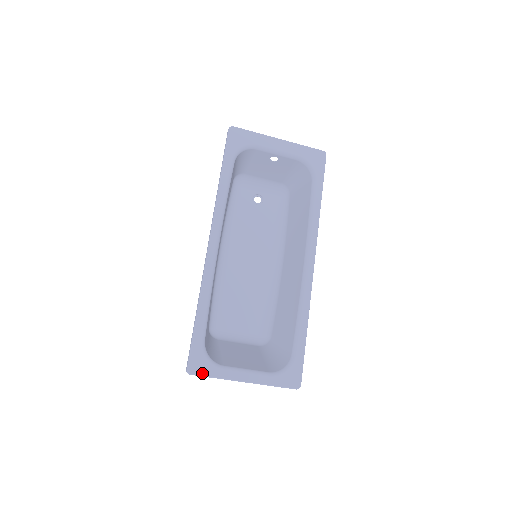
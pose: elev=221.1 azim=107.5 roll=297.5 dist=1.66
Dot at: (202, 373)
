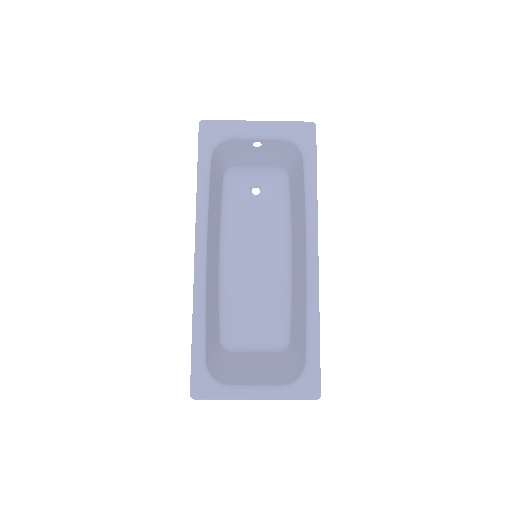
Dot at: (207, 396)
